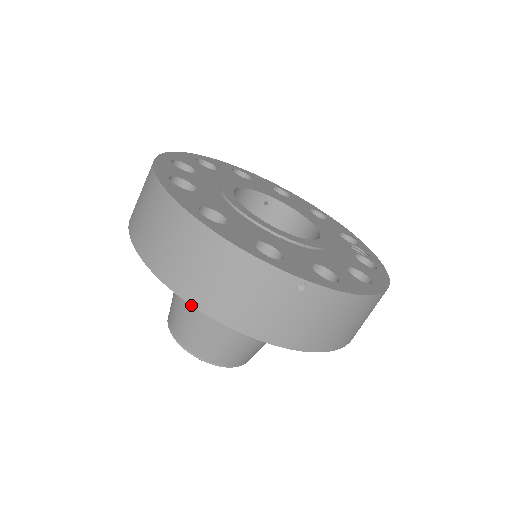
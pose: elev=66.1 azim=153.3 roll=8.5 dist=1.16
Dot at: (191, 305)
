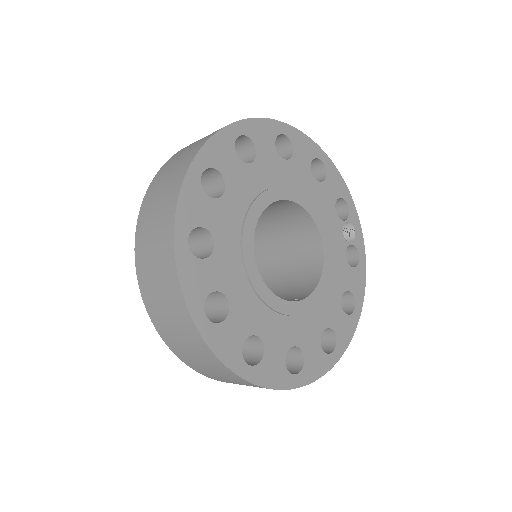
Dot at: occluded
